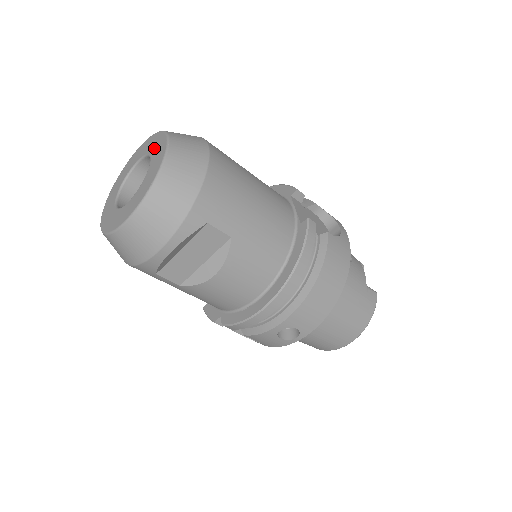
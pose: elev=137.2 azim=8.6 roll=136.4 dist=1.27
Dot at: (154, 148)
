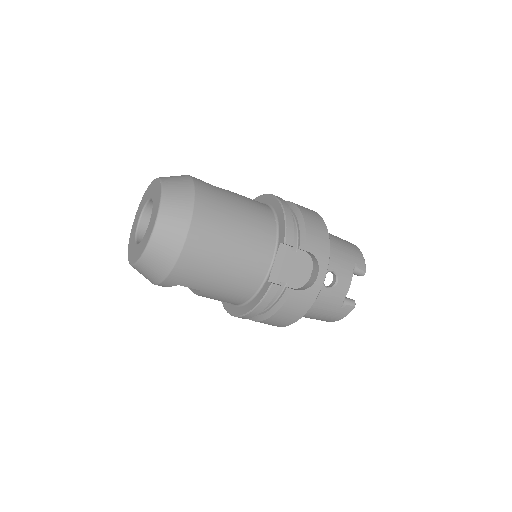
Dot at: (153, 213)
